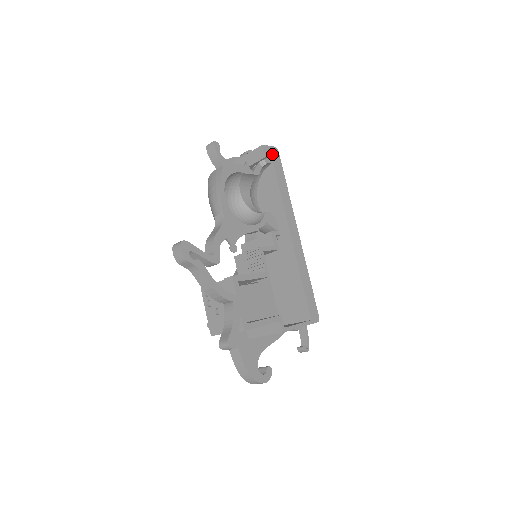
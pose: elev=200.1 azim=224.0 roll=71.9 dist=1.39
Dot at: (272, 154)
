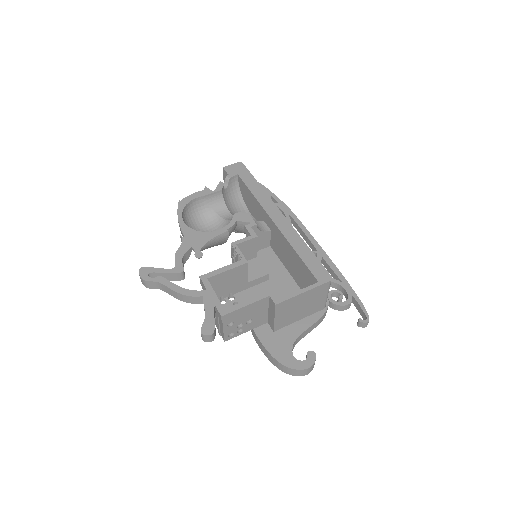
Dot at: (235, 169)
